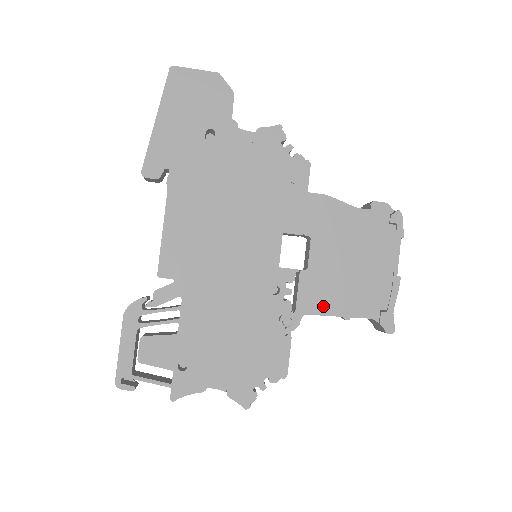
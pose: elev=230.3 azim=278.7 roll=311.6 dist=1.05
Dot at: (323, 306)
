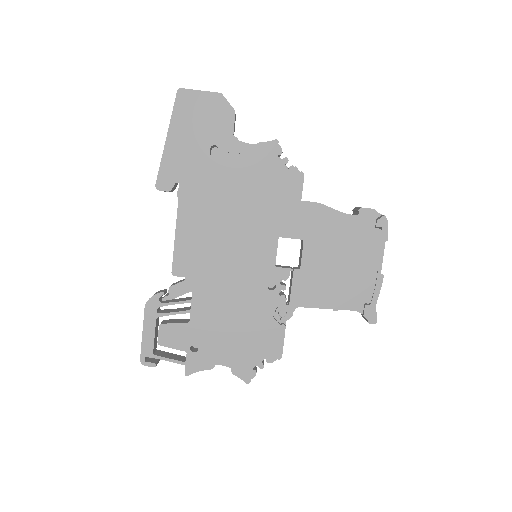
Dot at: (313, 300)
